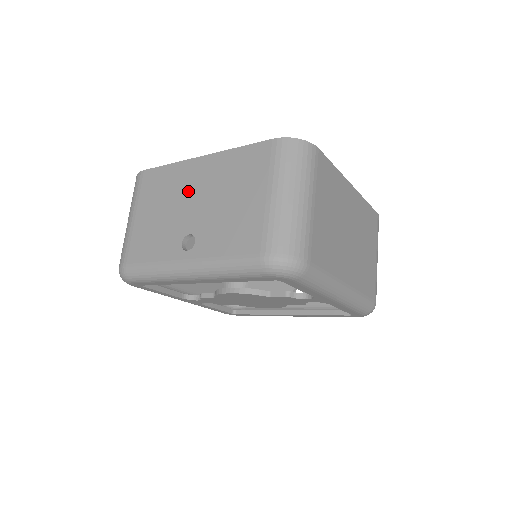
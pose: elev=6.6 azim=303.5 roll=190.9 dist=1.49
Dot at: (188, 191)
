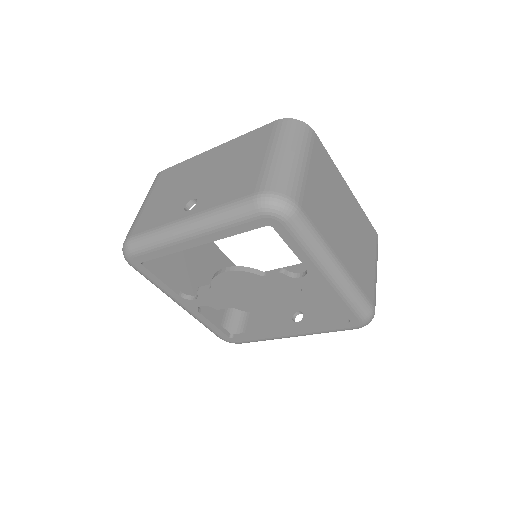
Dot at: (198, 172)
